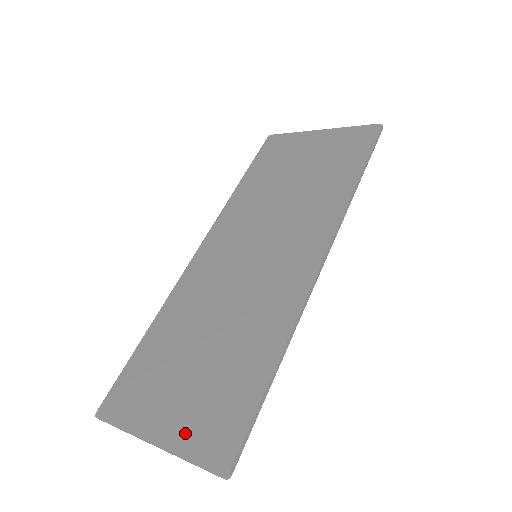
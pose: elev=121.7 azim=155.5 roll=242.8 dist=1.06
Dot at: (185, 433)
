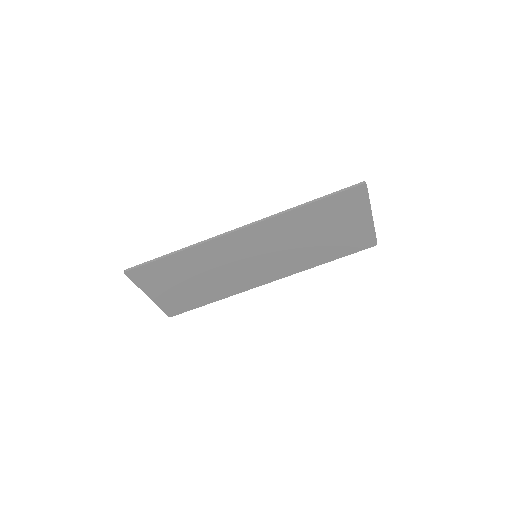
Dot at: (164, 301)
